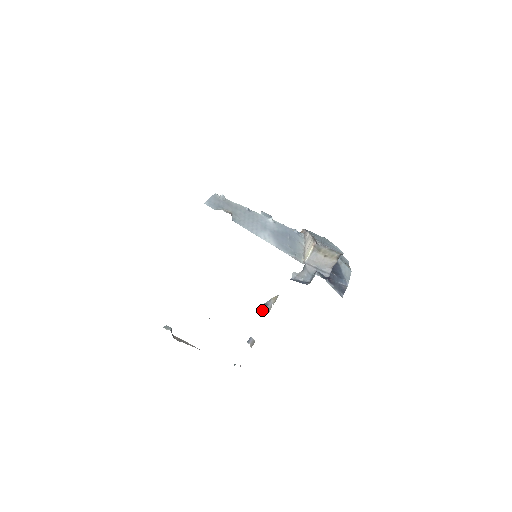
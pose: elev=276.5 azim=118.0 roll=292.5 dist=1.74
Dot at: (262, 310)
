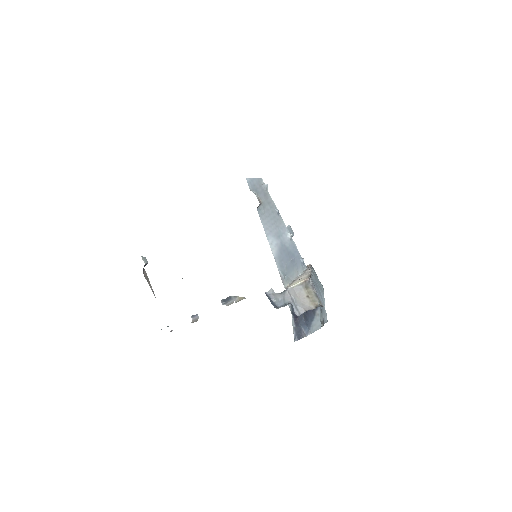
Dot at: (224, 300)
